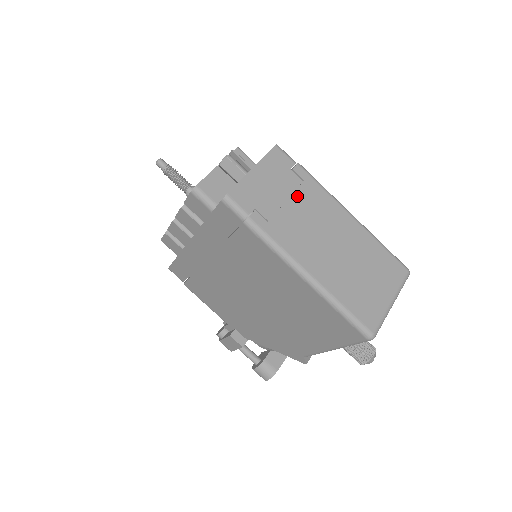
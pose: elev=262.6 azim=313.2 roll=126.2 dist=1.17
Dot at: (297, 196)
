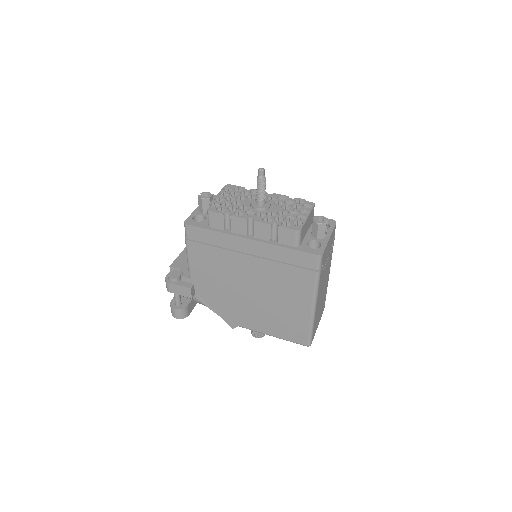
Dot at: occluded
